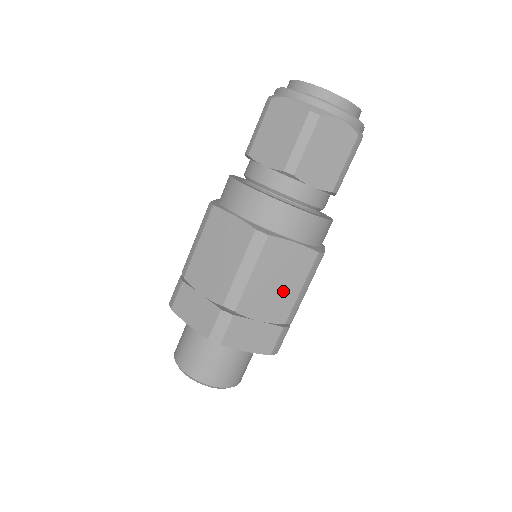
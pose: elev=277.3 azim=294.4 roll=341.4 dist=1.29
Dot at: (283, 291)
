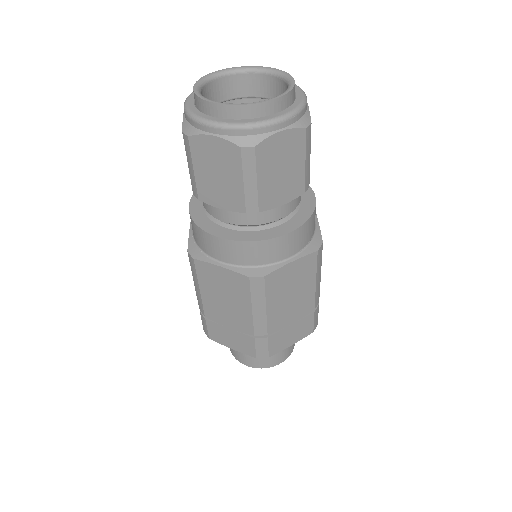
Dot at: (300, 295)
